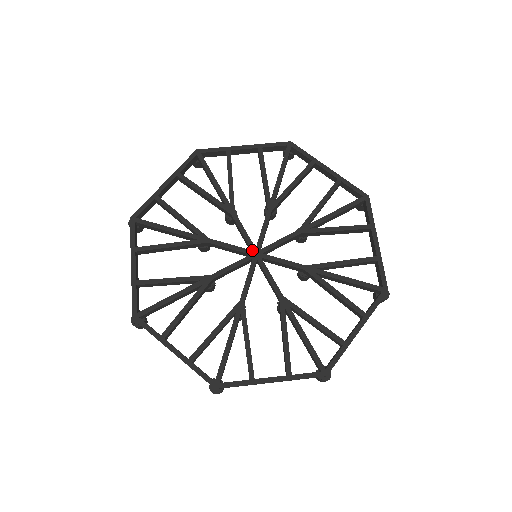
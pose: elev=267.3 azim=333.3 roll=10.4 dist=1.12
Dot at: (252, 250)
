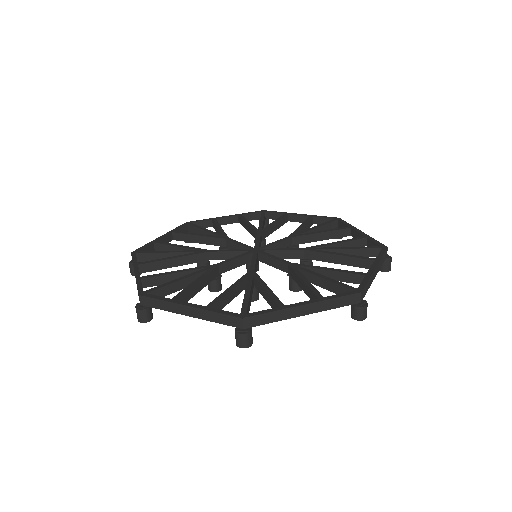
Dot at: (251, 249)
